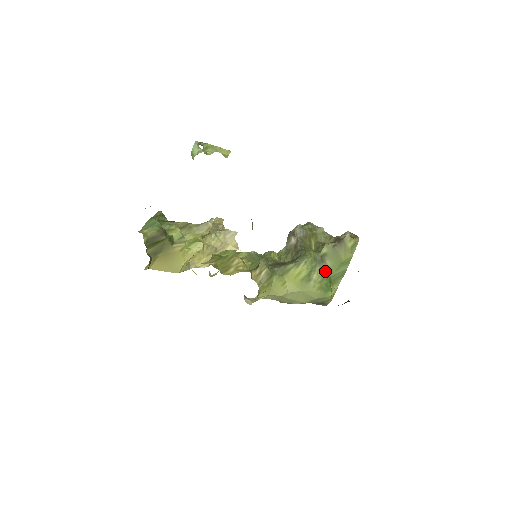
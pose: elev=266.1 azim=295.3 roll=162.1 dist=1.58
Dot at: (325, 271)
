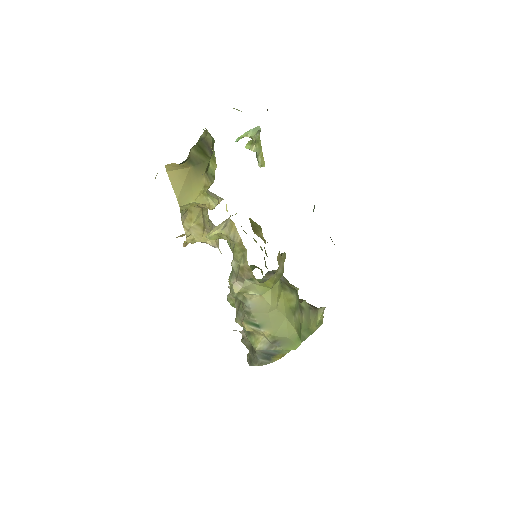
Dot at: (300, 321)
